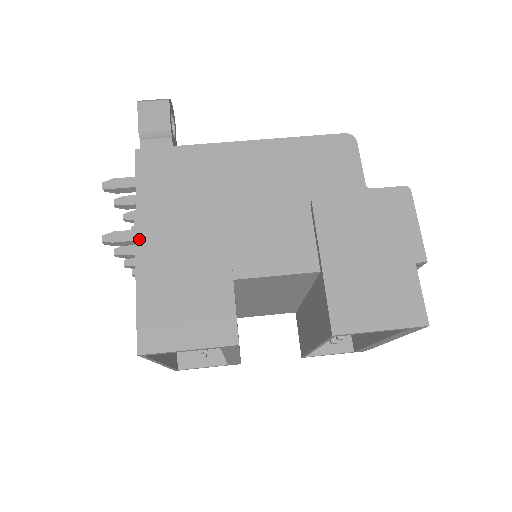
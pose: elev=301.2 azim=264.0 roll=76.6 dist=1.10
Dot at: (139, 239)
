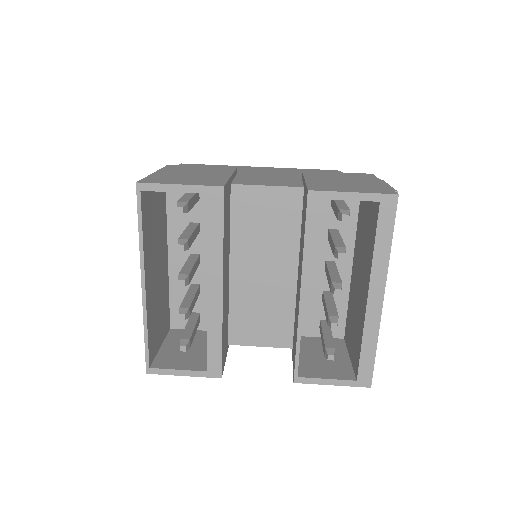
Dot at: (166, 168)
